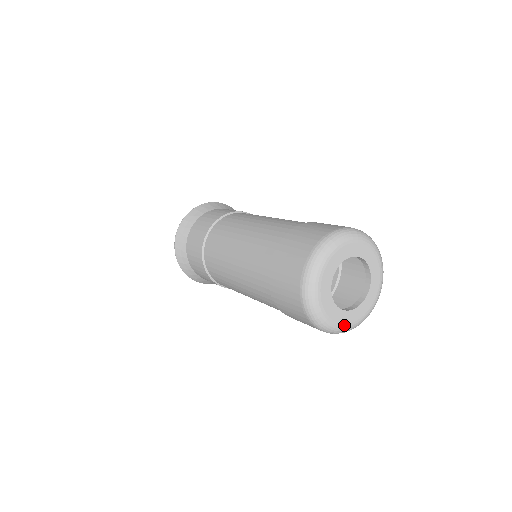
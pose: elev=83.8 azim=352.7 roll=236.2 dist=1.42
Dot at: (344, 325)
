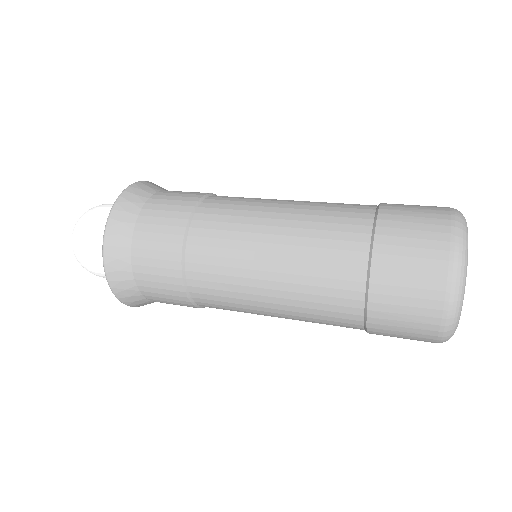
Dot at: occluded
